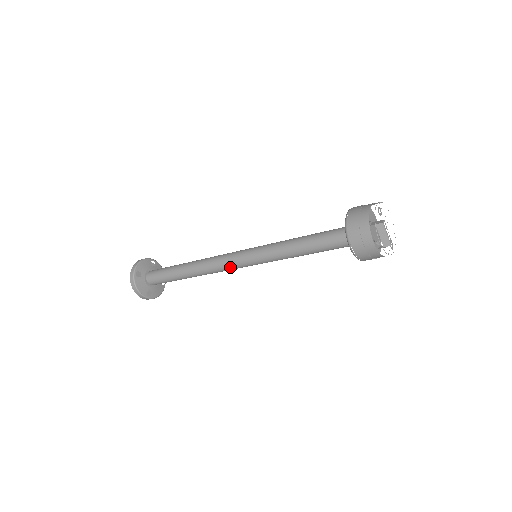
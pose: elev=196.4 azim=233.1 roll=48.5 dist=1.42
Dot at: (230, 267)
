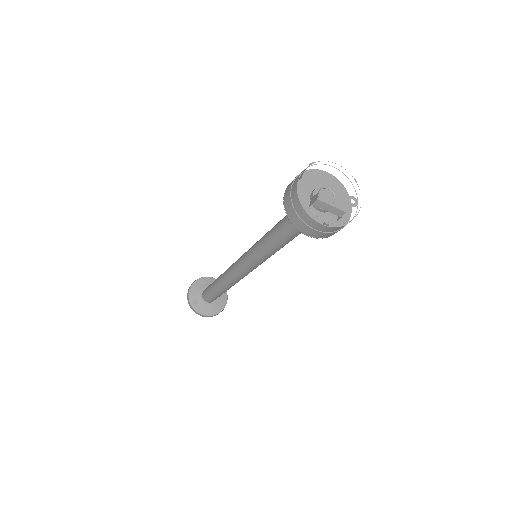
Dot at: (245, 274)
